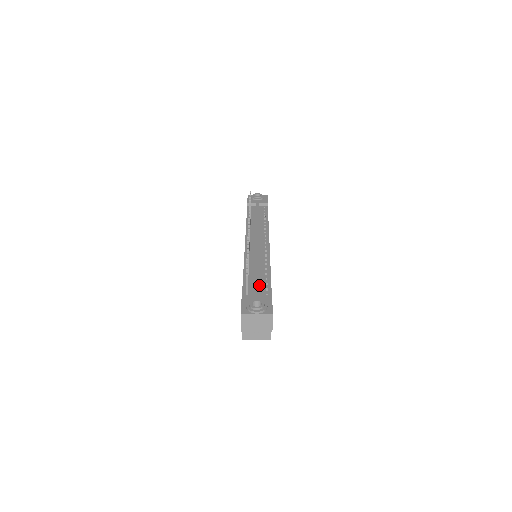
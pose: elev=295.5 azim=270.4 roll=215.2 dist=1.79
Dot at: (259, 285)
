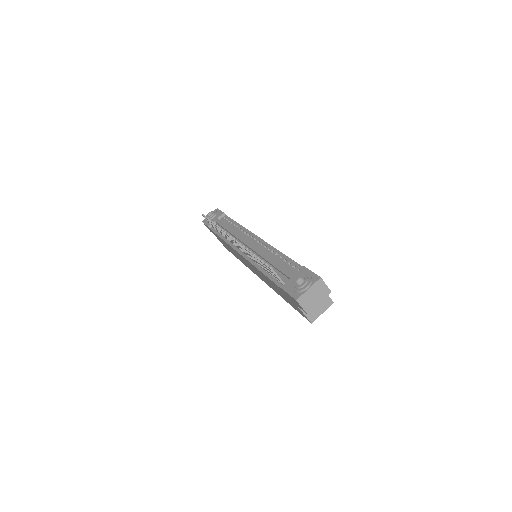
Dot at: (285, 269)
